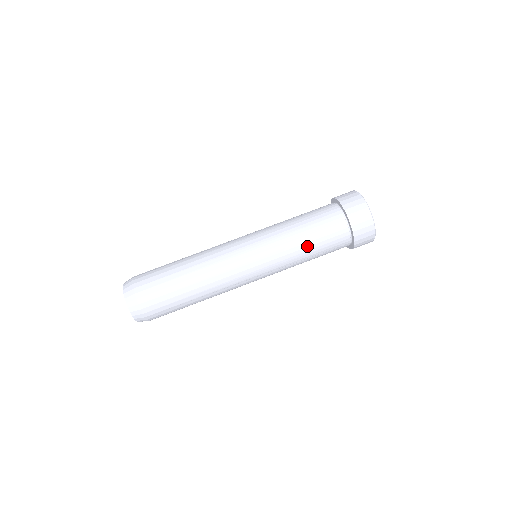
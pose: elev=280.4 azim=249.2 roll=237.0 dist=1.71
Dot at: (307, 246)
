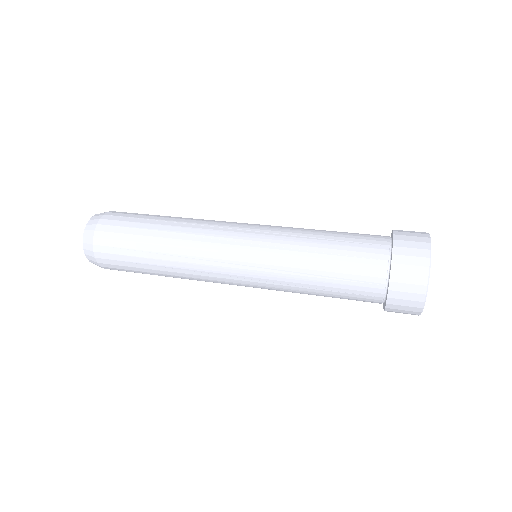
Dot at: occluded
